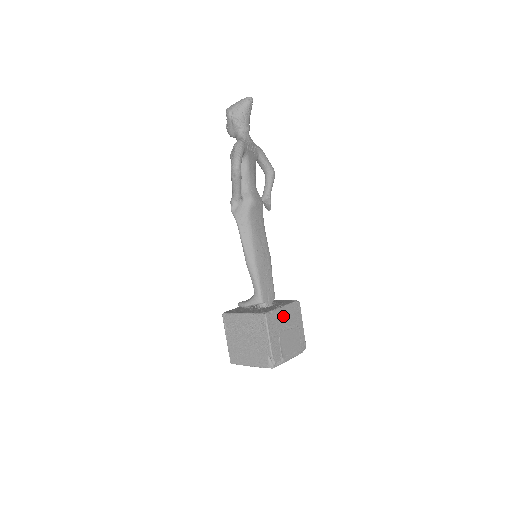
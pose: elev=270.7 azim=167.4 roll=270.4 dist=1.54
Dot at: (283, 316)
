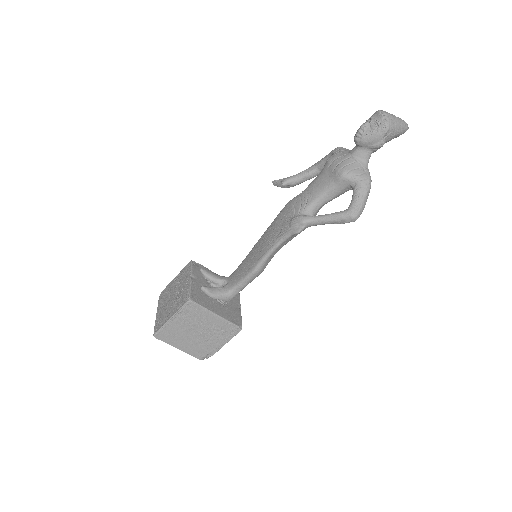
Dot at: occluded
